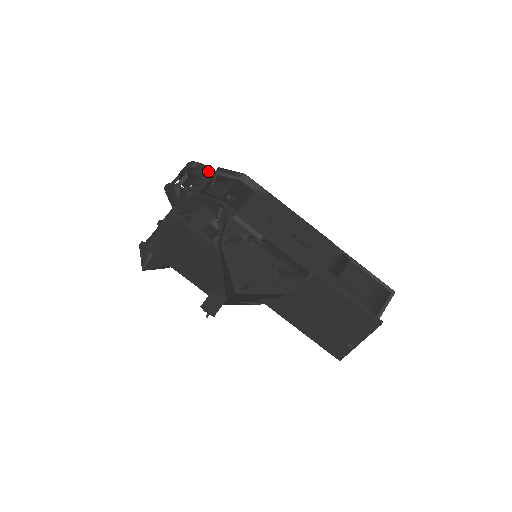
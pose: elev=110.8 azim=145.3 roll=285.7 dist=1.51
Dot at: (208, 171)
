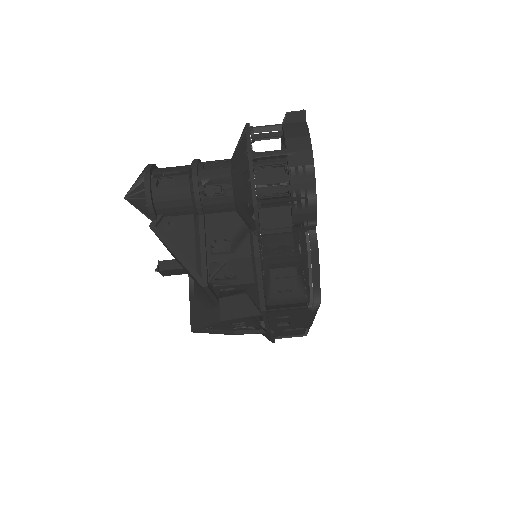
Dot at: (310, 224)
